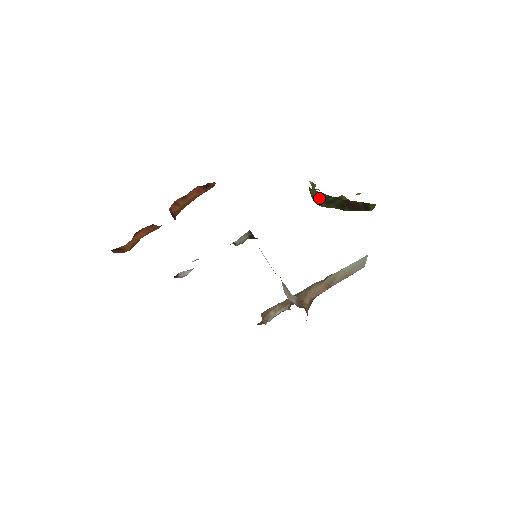
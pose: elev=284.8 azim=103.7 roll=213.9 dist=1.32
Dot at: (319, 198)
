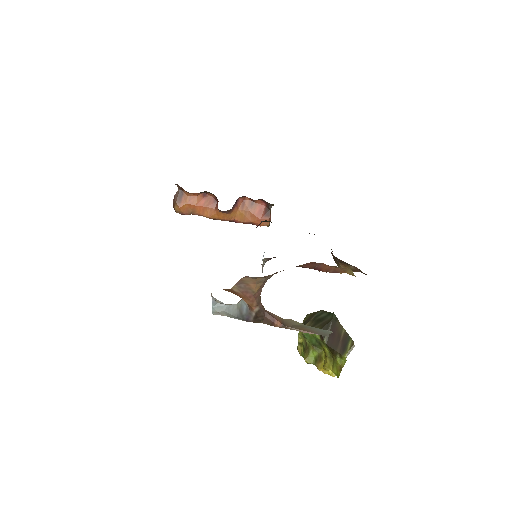
Dot at: (310, 319)
